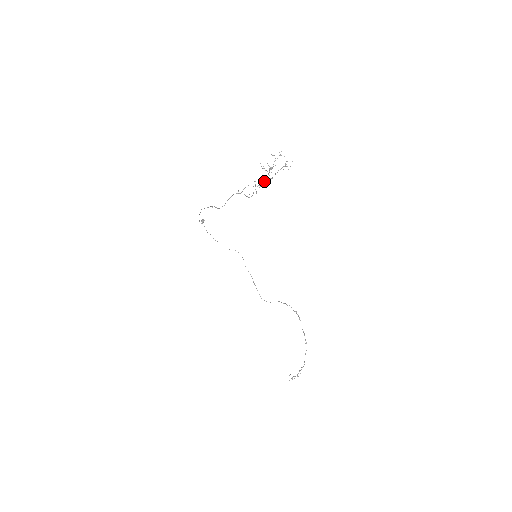
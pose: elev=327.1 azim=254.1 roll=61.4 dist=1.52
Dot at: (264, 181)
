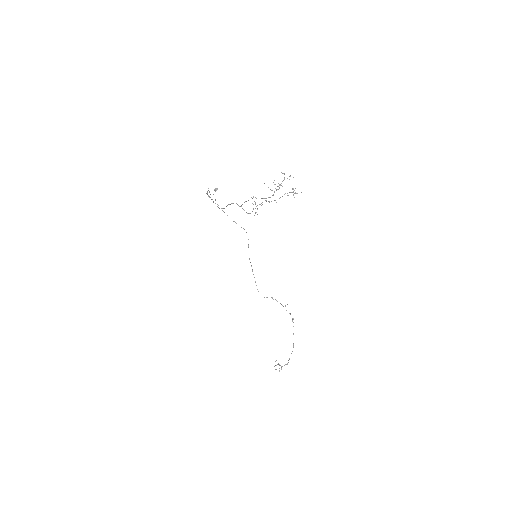
Dot at: occluded
